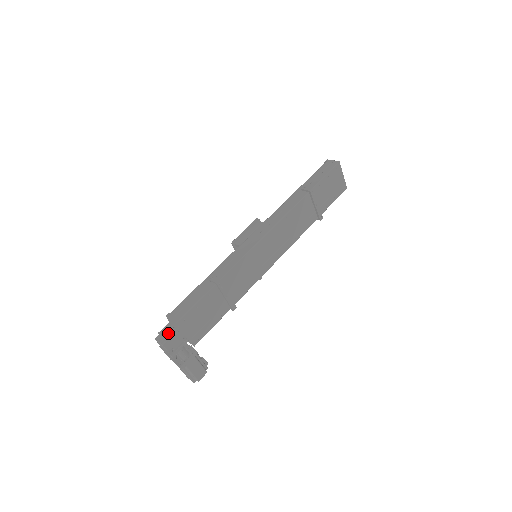
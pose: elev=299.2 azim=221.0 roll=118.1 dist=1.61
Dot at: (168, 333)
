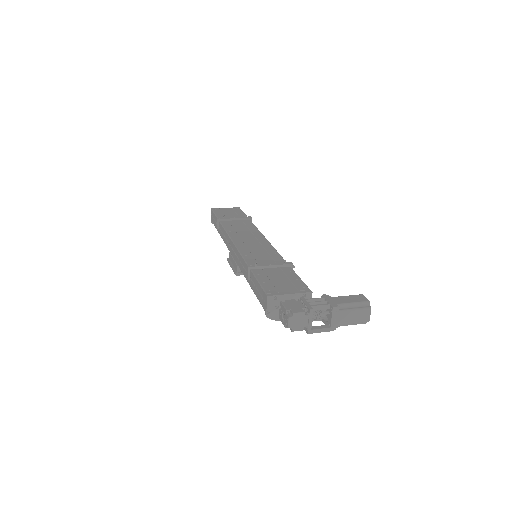
Dot at: (283, 312)
